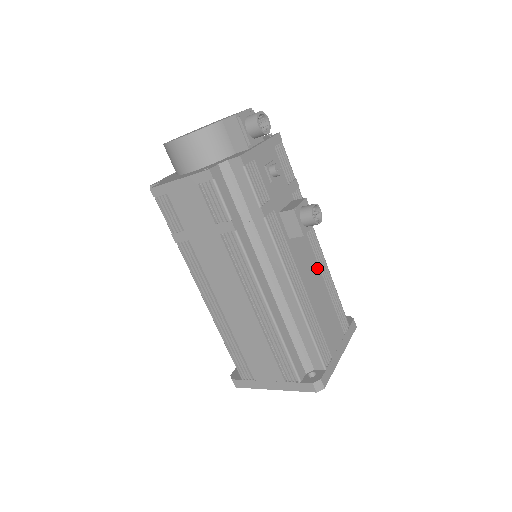
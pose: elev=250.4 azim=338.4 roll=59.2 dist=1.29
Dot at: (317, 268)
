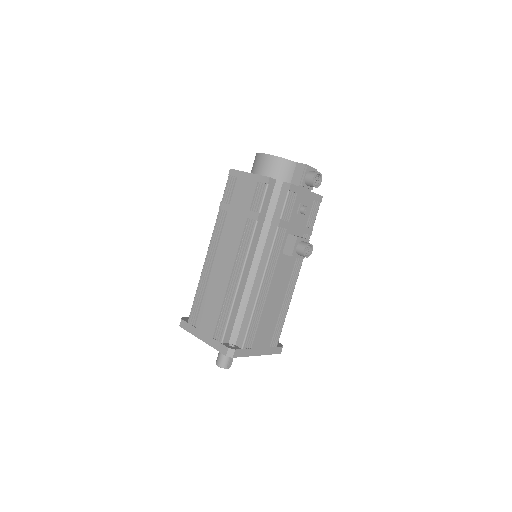
Dot at: (285, 289)
